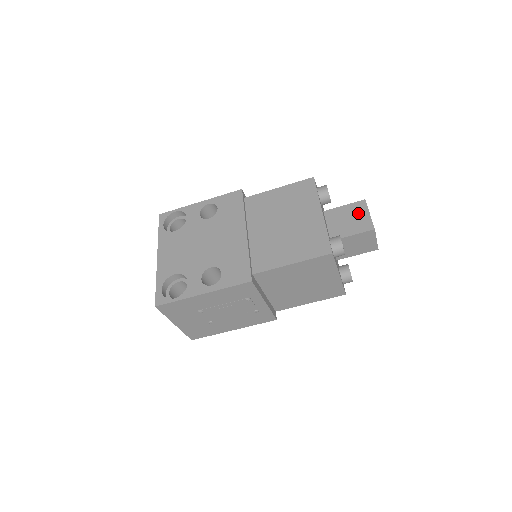
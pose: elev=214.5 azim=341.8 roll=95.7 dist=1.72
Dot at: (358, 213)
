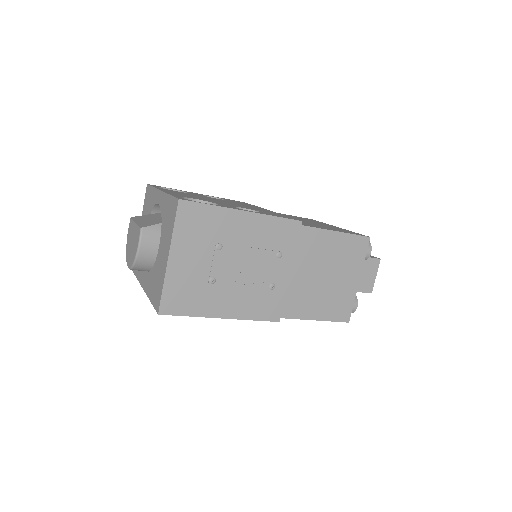
Dot at: occluded
